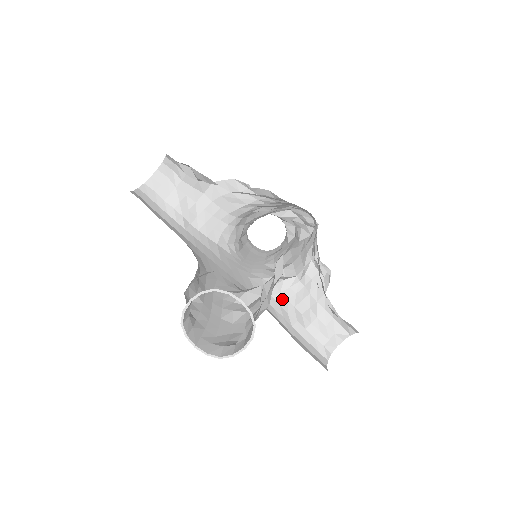
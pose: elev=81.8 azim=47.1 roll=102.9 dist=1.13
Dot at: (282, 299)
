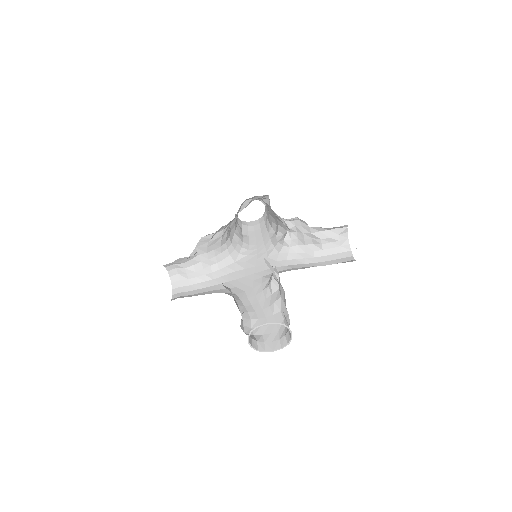
Dot at: (295, 249)
